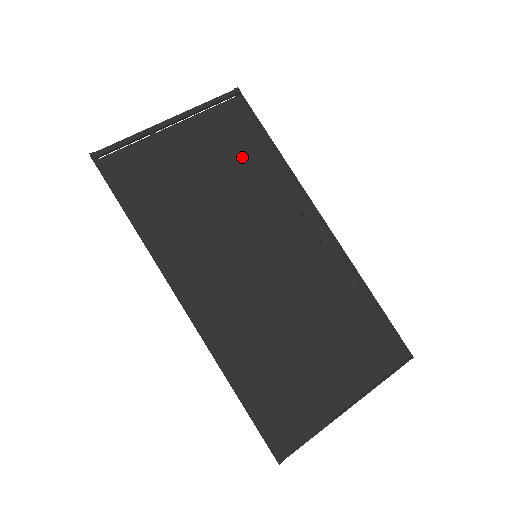
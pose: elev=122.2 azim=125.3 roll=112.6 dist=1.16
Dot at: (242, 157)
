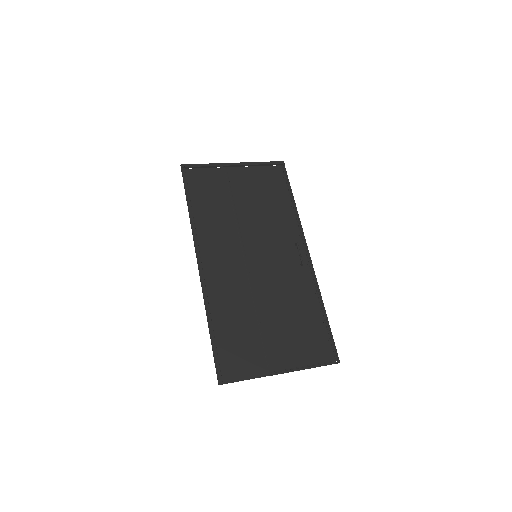
Dot at: (270, 198)
